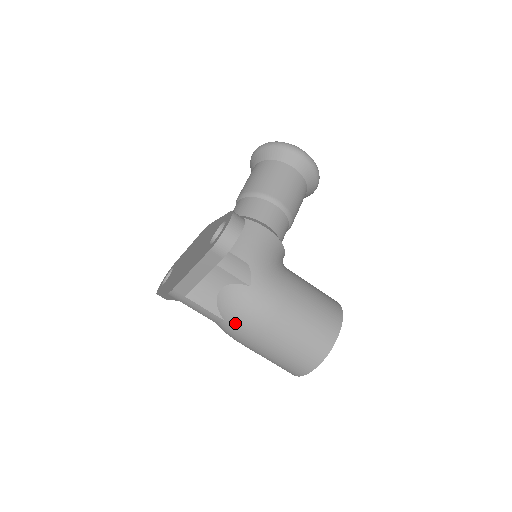
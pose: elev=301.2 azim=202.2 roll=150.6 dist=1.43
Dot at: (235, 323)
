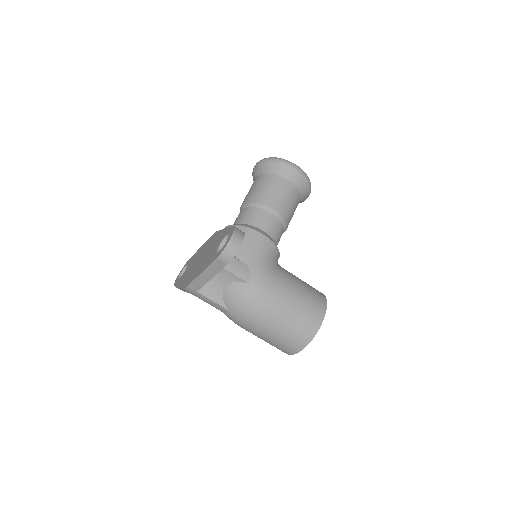
Dot at: (238, 313)
